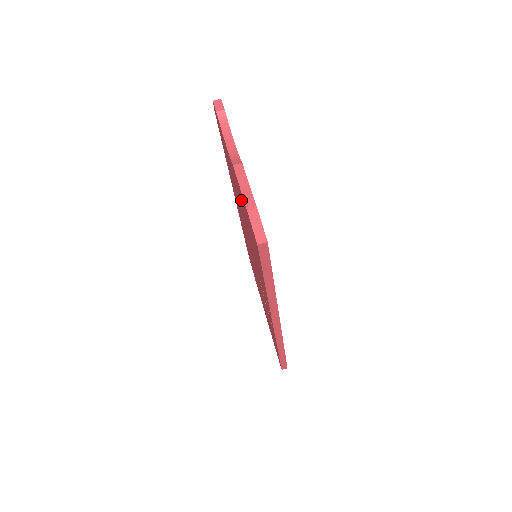
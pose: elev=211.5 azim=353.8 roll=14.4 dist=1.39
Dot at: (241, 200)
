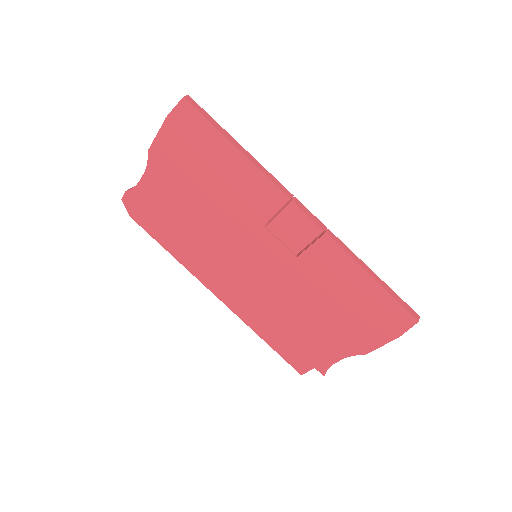
Dot at: (175, 165)
